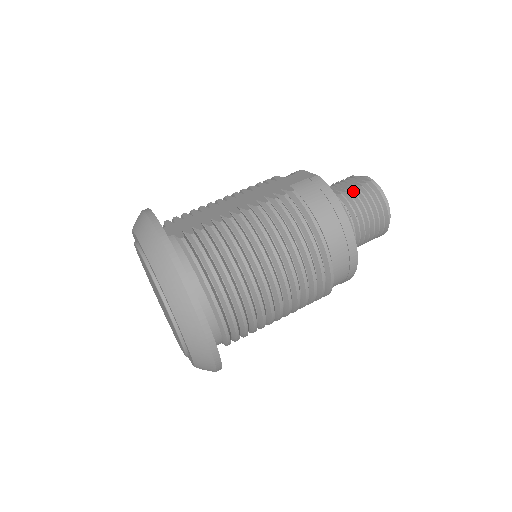
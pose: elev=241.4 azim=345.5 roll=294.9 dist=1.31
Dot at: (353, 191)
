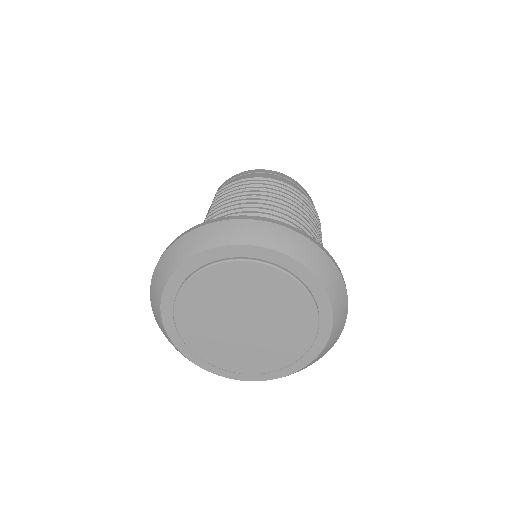
Dot at: occluded
